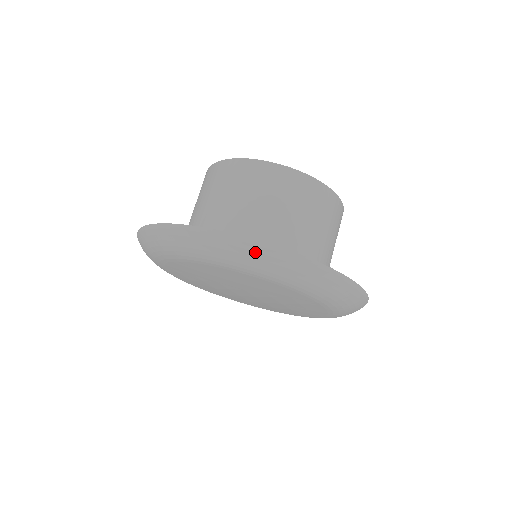
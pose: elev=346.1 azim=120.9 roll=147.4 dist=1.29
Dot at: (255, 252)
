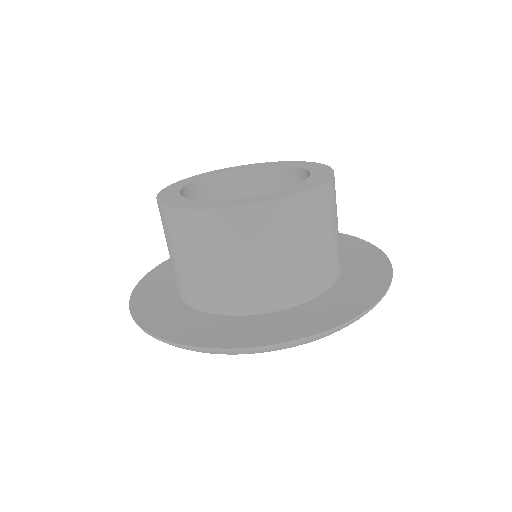
Dot at: occluded
